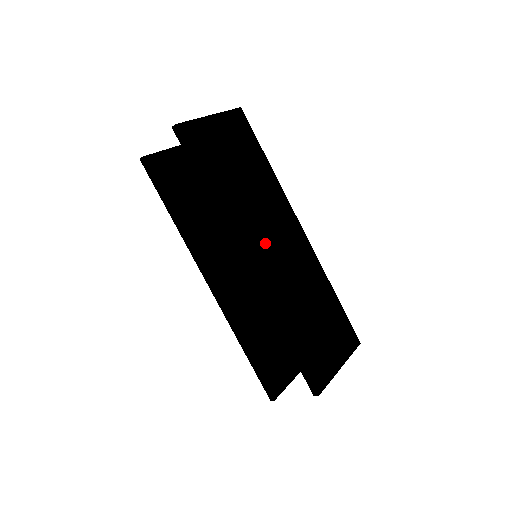
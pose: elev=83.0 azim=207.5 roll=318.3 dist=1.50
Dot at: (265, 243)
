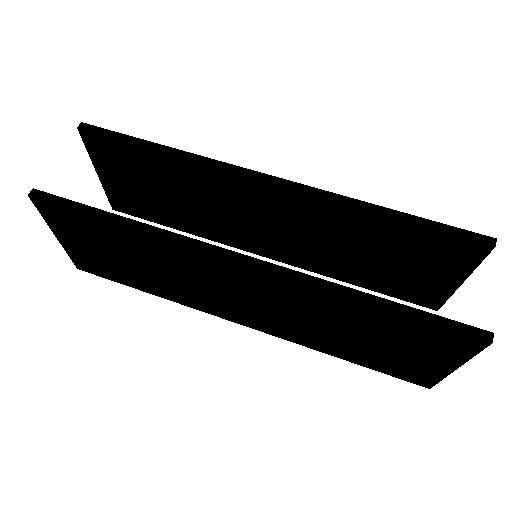
Dot at: occluded
